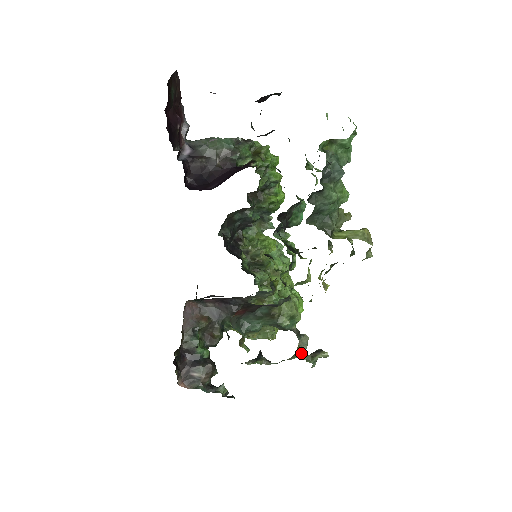
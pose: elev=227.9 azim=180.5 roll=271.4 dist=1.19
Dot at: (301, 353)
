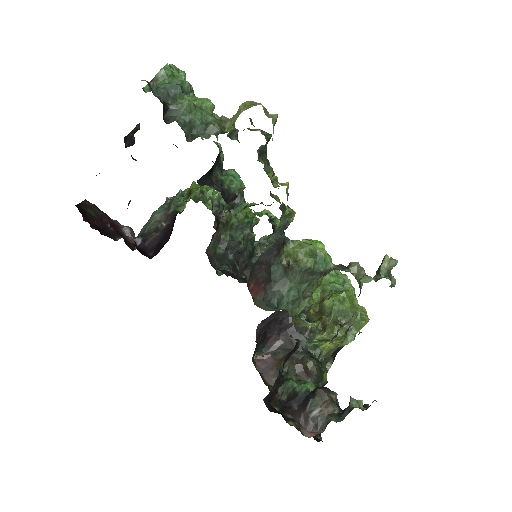
Dot at: (362, 279)
